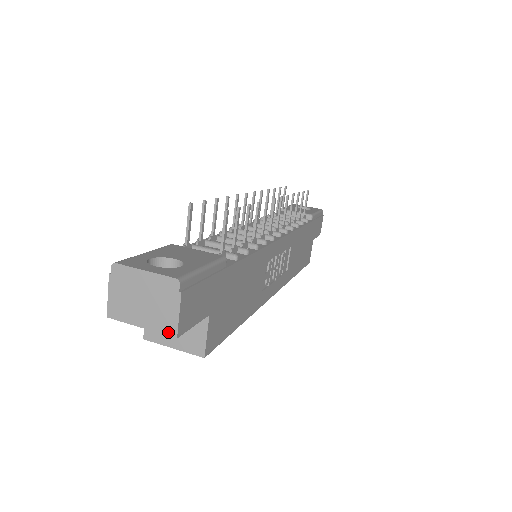
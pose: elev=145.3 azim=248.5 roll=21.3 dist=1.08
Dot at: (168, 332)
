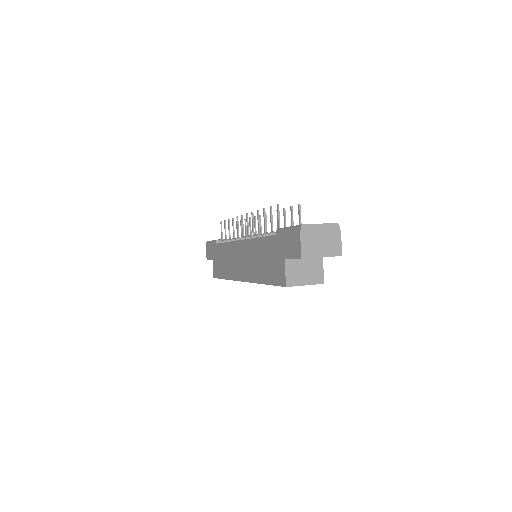
Dot at: (337, 254)
